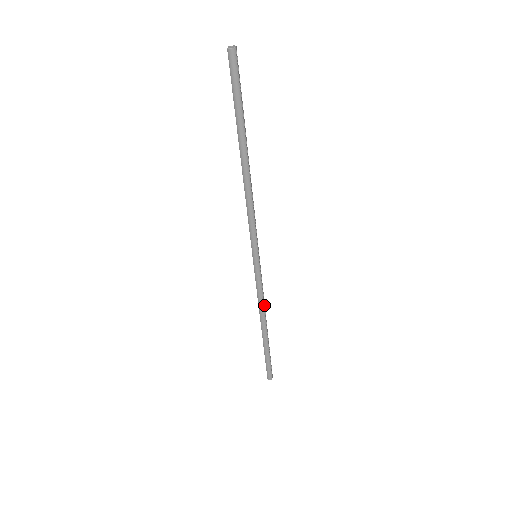
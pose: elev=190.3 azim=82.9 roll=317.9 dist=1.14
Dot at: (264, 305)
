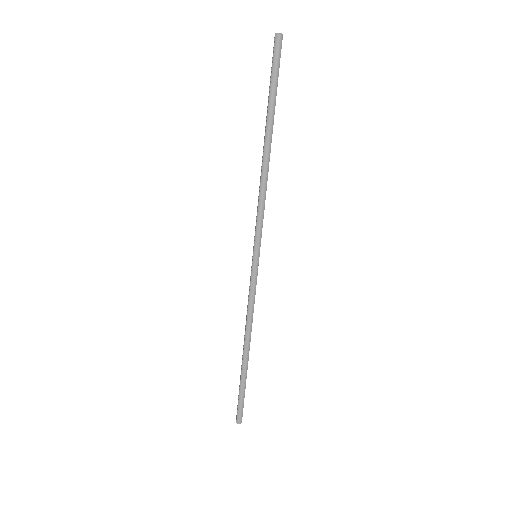
Dot at: (252, 320)
